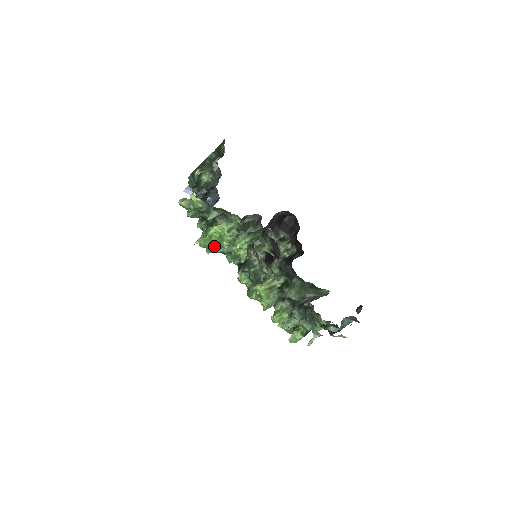
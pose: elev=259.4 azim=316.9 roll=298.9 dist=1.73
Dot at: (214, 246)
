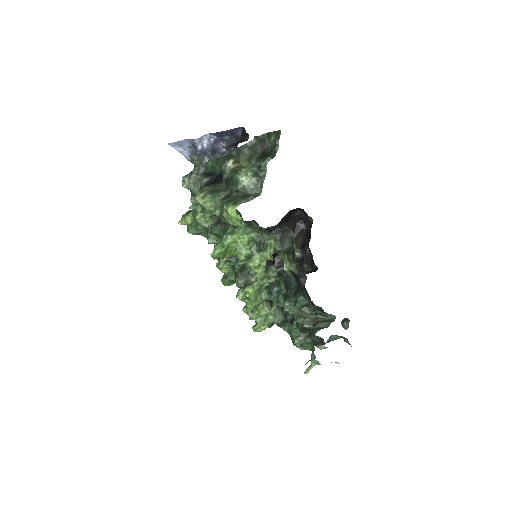
Dot at: (227, 257)
